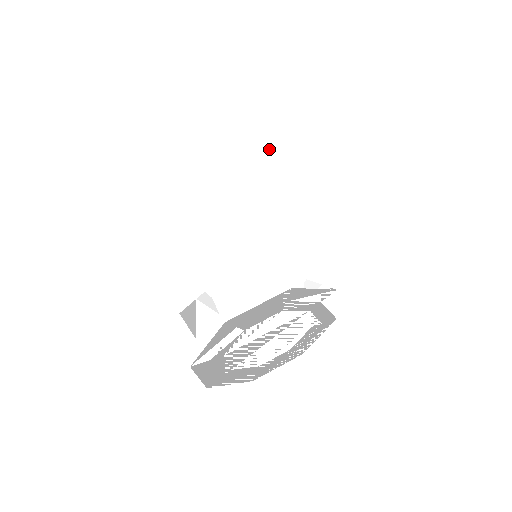
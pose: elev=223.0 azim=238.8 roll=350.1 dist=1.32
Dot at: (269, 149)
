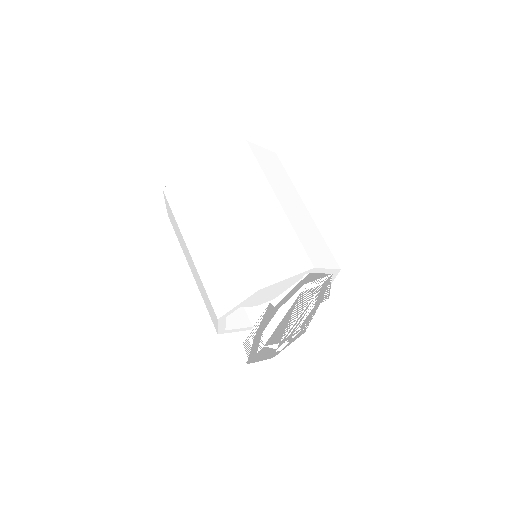
Dot at: (211, 193)
